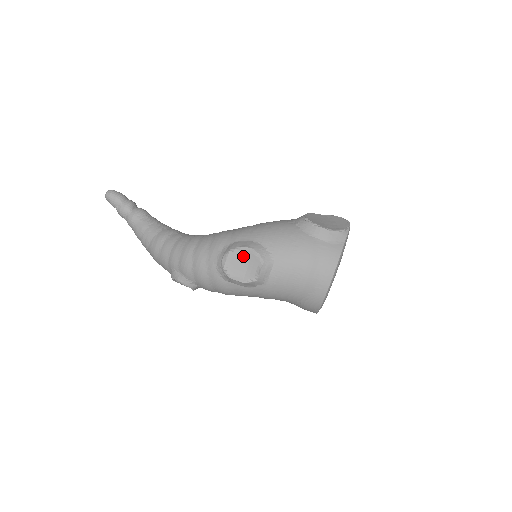
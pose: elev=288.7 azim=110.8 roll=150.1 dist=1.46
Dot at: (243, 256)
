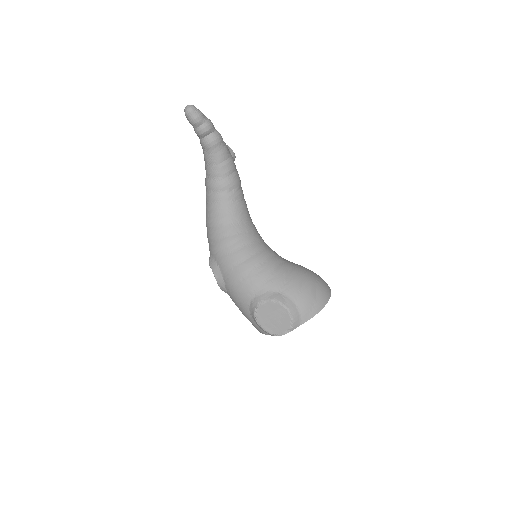
Dot at: occluded
